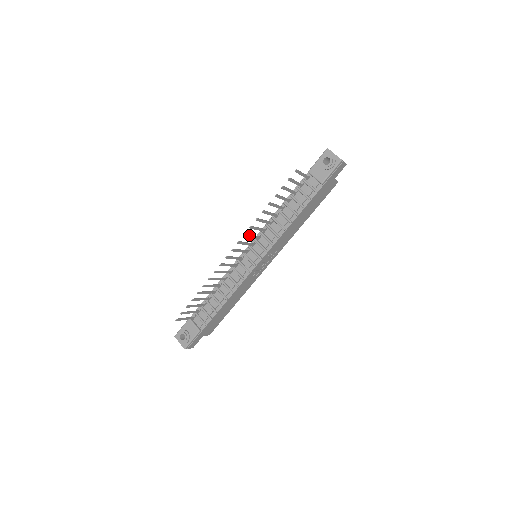
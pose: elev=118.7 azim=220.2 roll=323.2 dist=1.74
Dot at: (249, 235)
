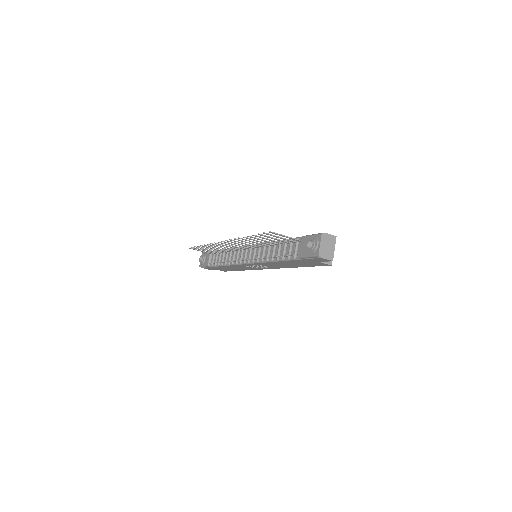
Dot at: (239, 242)
